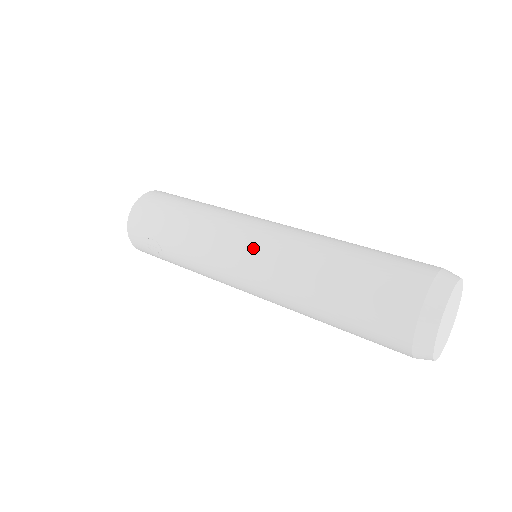
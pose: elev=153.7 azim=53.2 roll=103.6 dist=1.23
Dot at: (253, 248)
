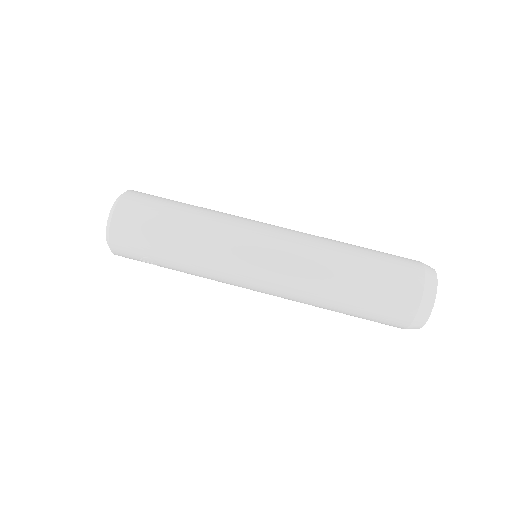
Dot at: (268, 270)
